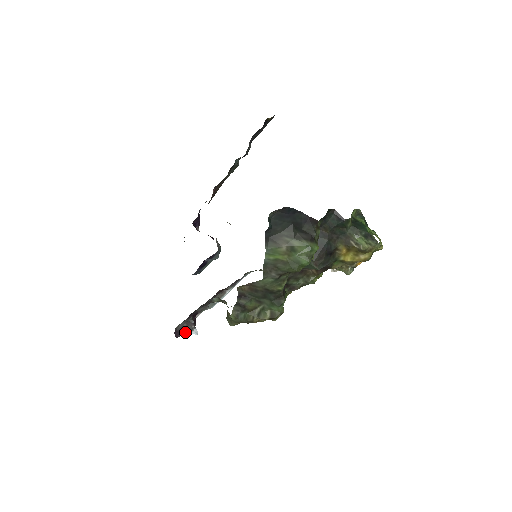
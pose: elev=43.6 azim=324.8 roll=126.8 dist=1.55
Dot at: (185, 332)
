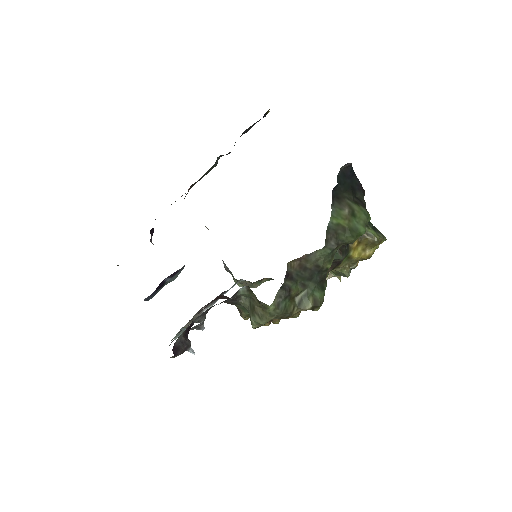
Dot at: (182, 350)
